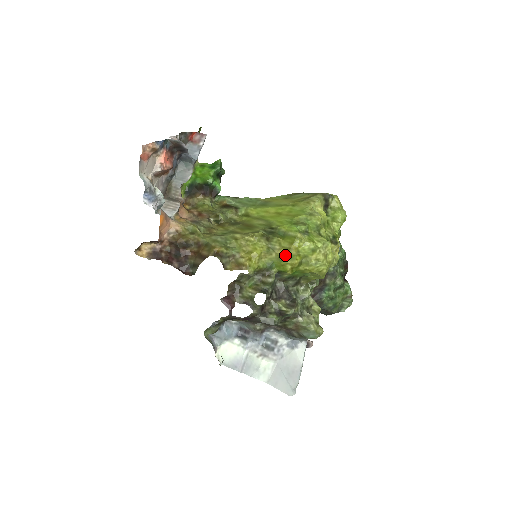
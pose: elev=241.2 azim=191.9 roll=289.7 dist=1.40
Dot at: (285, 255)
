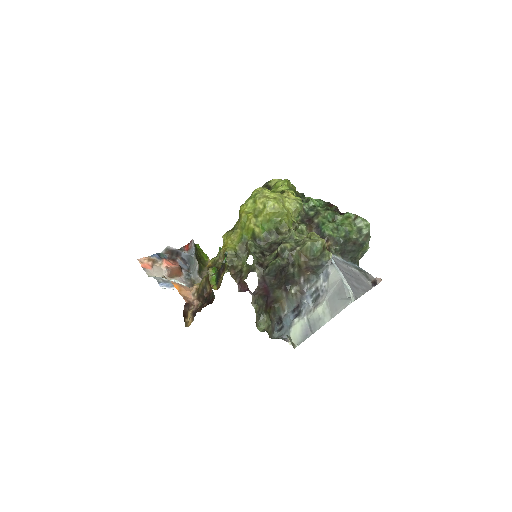
Dot at: (242, 222)
